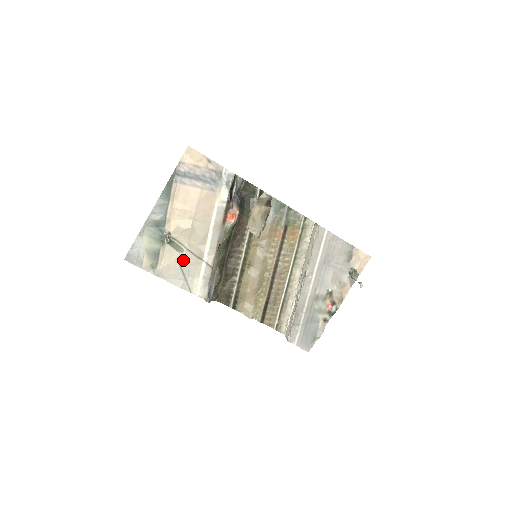
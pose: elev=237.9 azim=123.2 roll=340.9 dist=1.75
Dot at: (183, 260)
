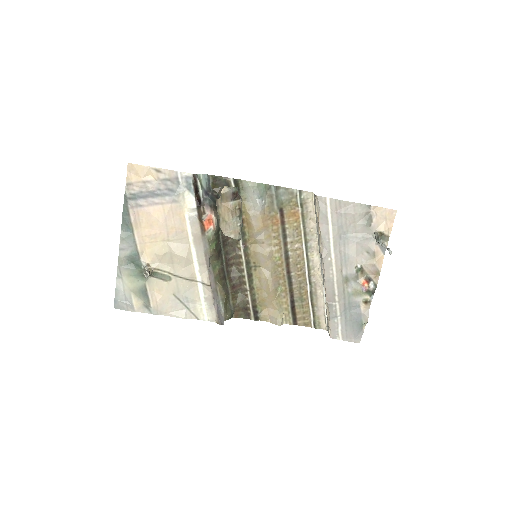
Dot at: (175, 288)
